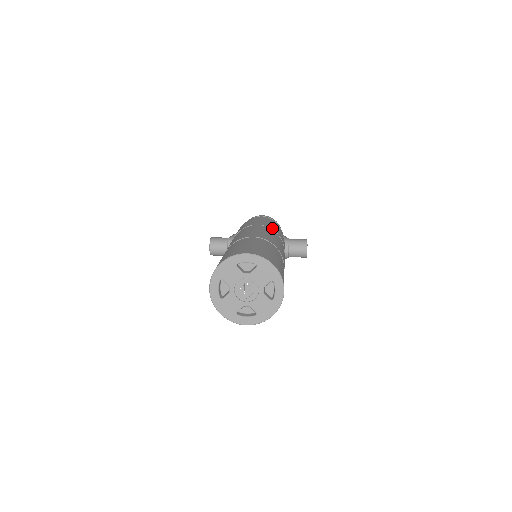
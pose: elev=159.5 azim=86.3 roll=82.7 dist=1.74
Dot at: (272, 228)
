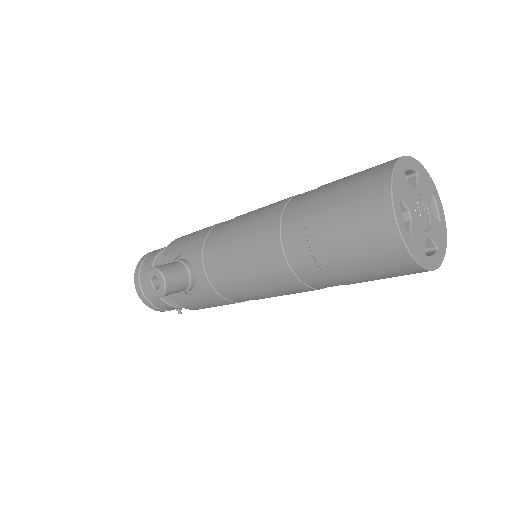
Dot at: occluded
